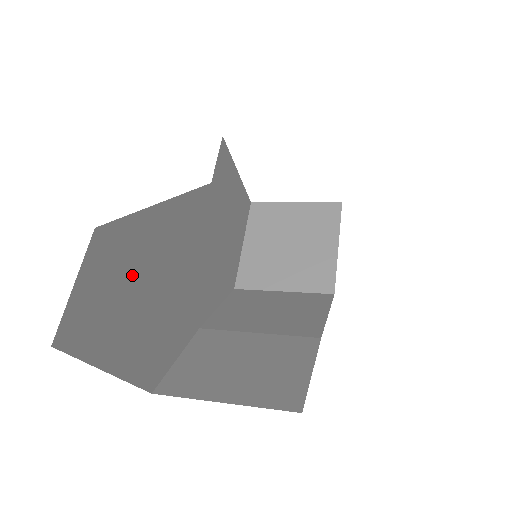
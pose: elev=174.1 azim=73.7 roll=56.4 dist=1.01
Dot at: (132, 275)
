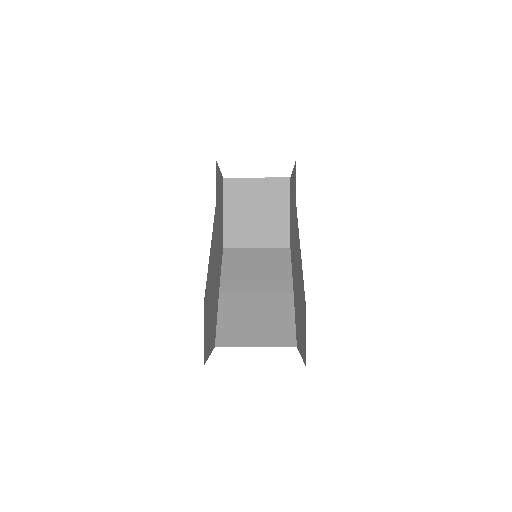
Dot at: (209, 304)
